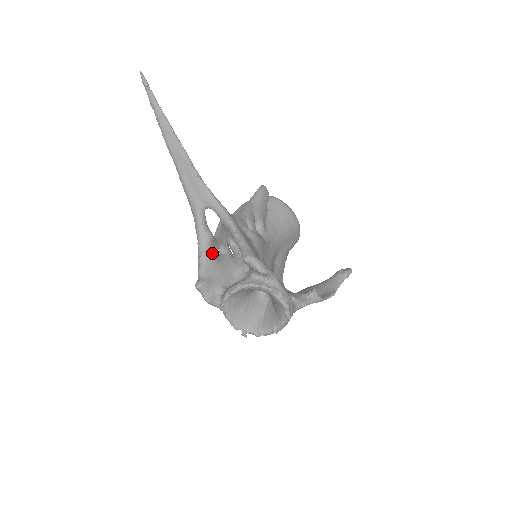
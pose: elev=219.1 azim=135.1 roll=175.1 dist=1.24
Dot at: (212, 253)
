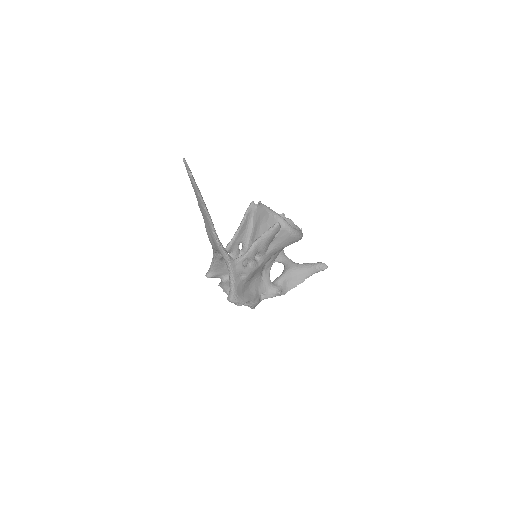
Dot at: (221, 262)
